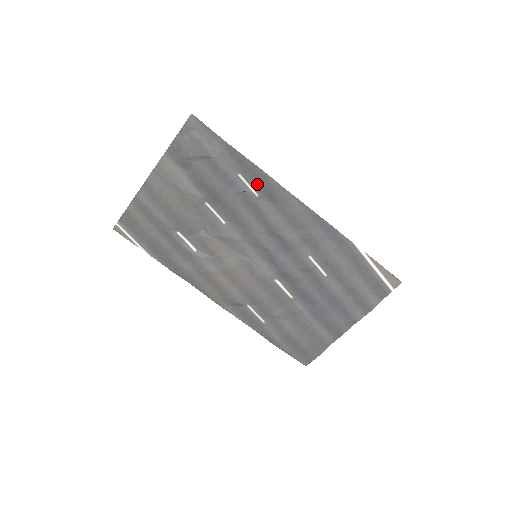
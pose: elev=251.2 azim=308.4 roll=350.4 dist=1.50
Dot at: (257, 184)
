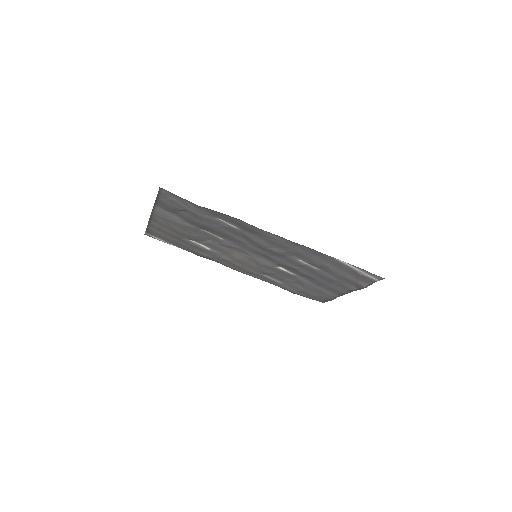
Dot at: (236, 224)
